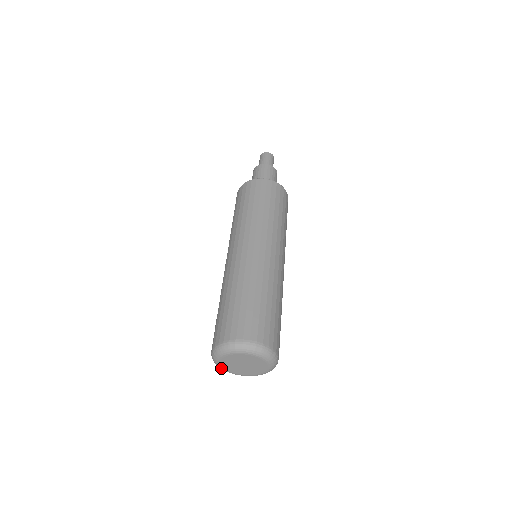
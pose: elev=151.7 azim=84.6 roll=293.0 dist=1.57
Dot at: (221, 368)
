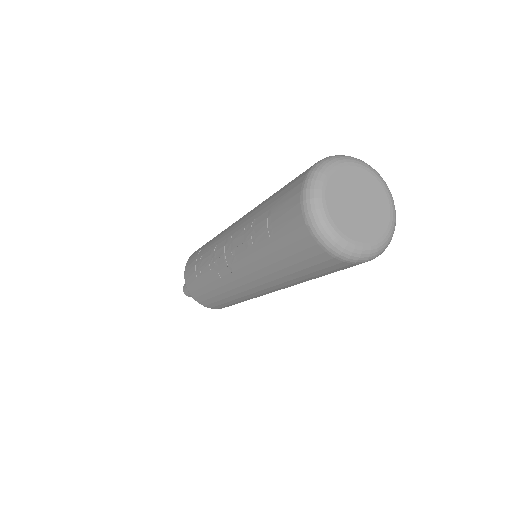
Dot at: (325, 219)
